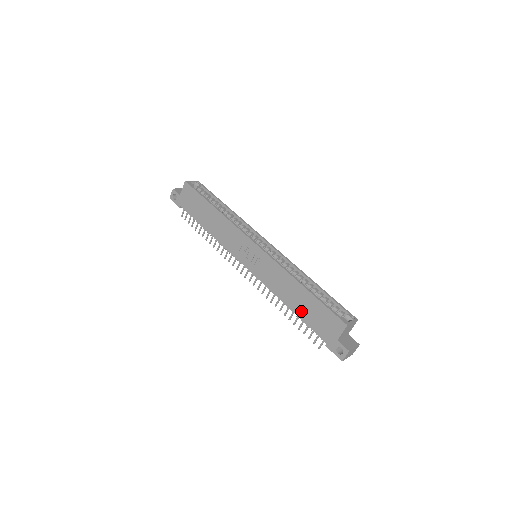
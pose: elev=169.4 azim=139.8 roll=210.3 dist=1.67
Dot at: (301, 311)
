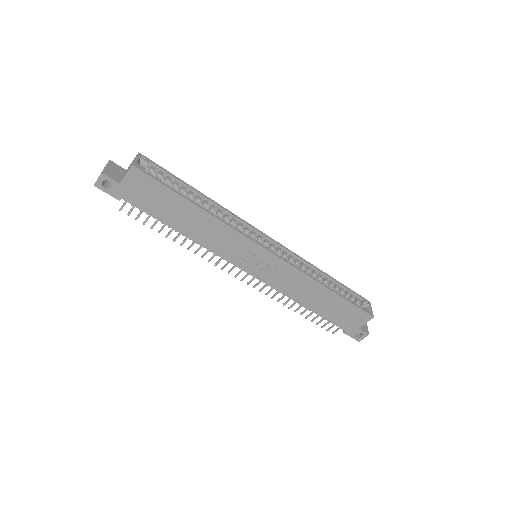
Dot at: (321, 309)
